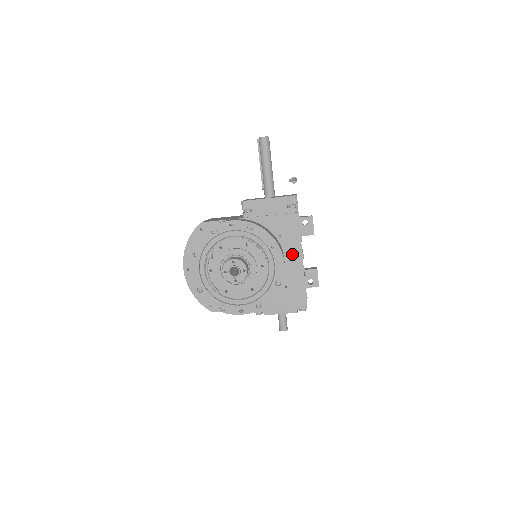
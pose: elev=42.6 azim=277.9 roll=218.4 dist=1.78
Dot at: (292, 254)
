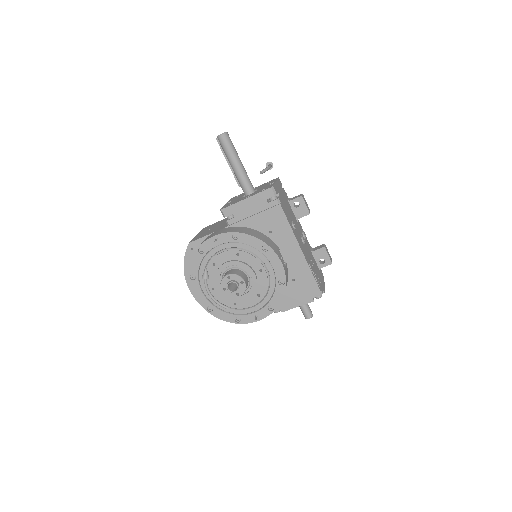
Dot at: (288, 247)
